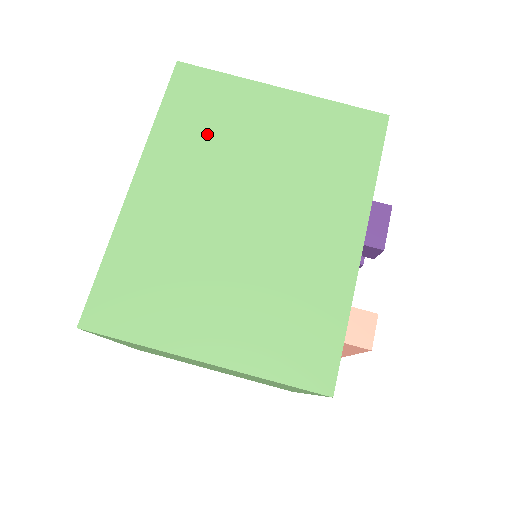
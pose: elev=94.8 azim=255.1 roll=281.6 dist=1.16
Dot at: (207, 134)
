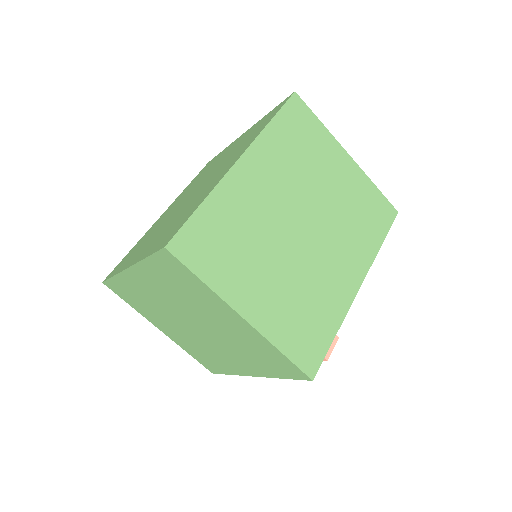
Dot at: (297, 156)
